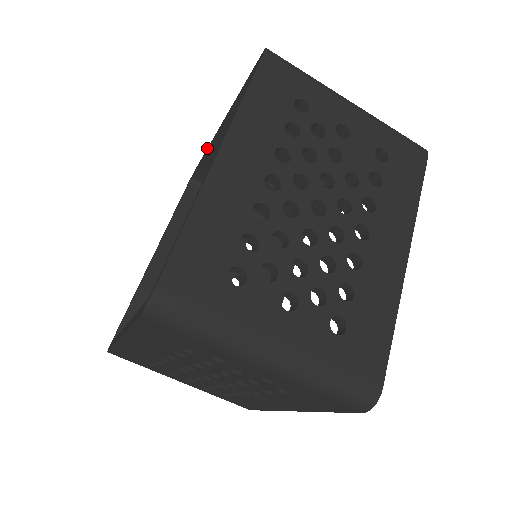
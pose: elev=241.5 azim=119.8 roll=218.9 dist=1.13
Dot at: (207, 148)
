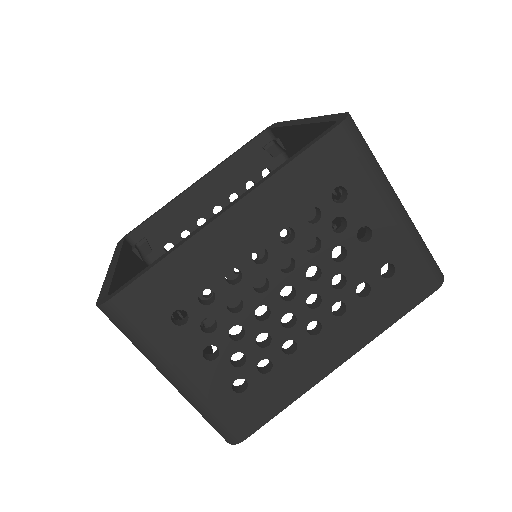
Dot at: (288, 121)
